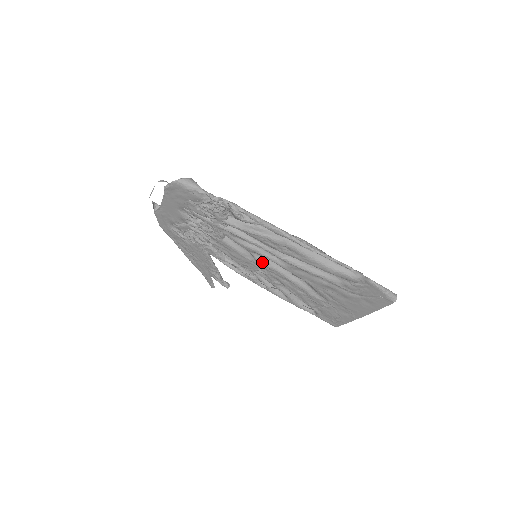
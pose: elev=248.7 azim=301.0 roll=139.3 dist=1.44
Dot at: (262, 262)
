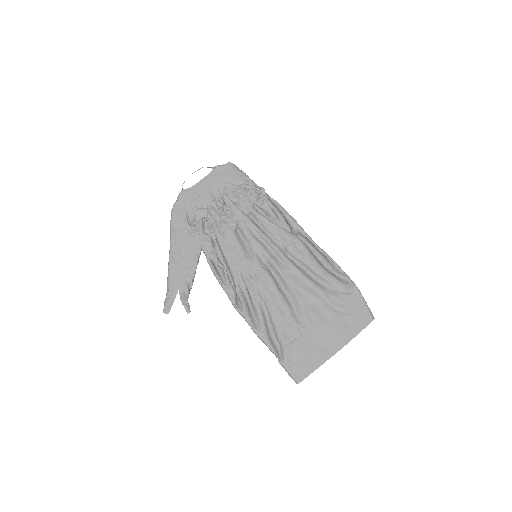
Dot at: (259, 263)
